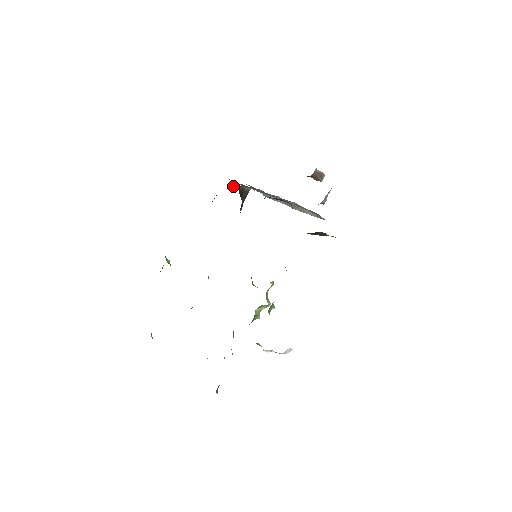
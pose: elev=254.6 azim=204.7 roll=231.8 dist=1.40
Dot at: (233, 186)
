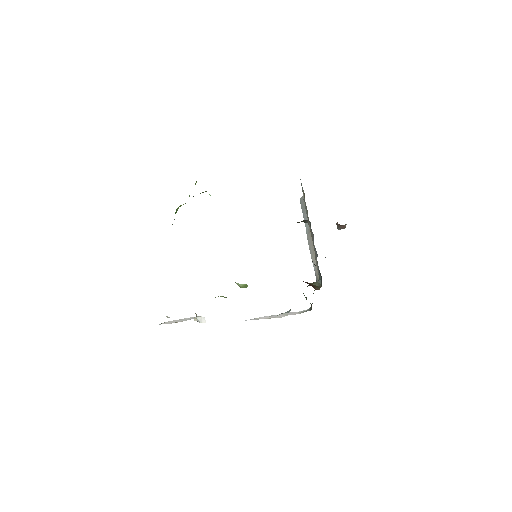
Dot at: occluded
